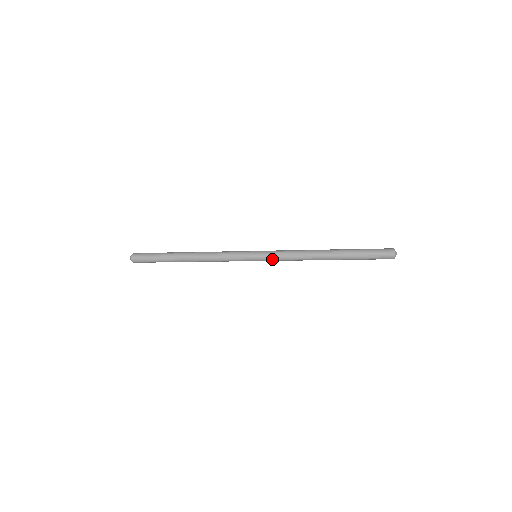
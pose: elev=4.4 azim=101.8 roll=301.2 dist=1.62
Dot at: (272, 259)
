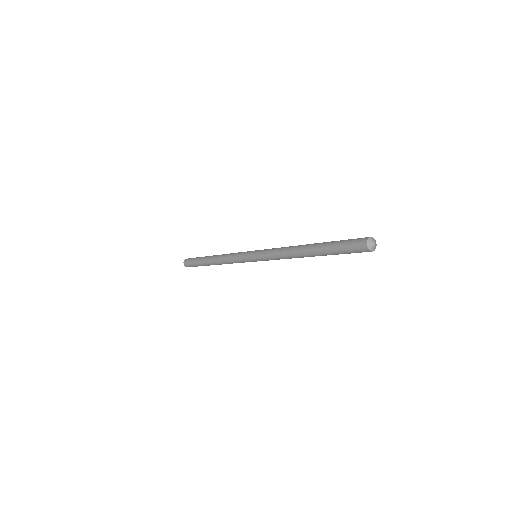
Dot at: (263, 255)
